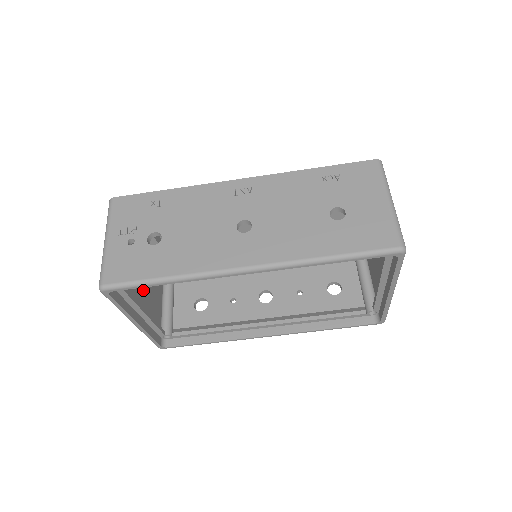
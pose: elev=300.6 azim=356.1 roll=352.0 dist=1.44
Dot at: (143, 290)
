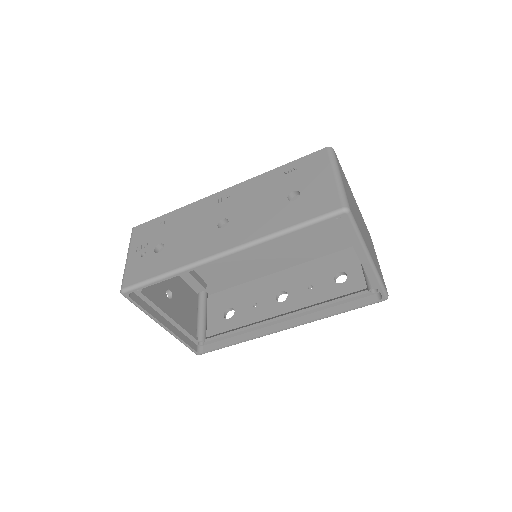
Dot at: (172, 302)
